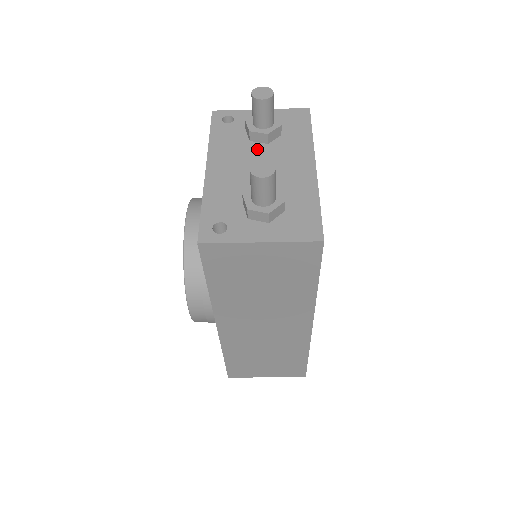
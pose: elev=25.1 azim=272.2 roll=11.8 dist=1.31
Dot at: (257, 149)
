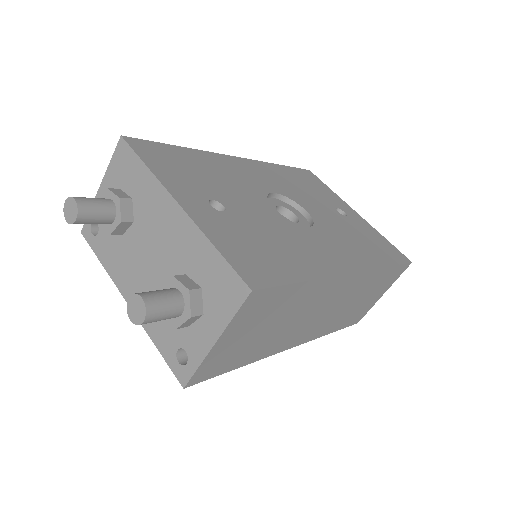
Dot at: (133, 238)
